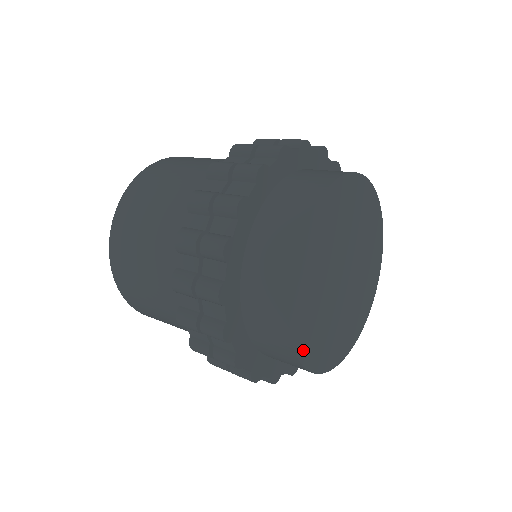
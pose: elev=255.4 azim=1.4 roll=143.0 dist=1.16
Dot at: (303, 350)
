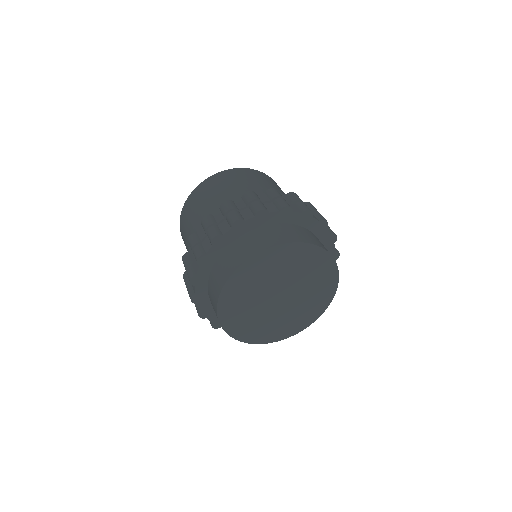
Dot at: (284, 335)
